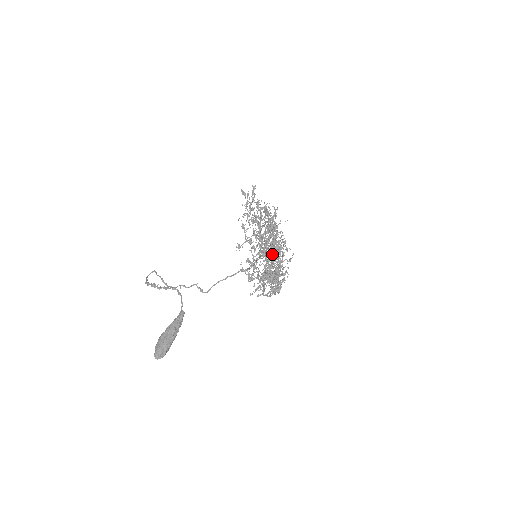
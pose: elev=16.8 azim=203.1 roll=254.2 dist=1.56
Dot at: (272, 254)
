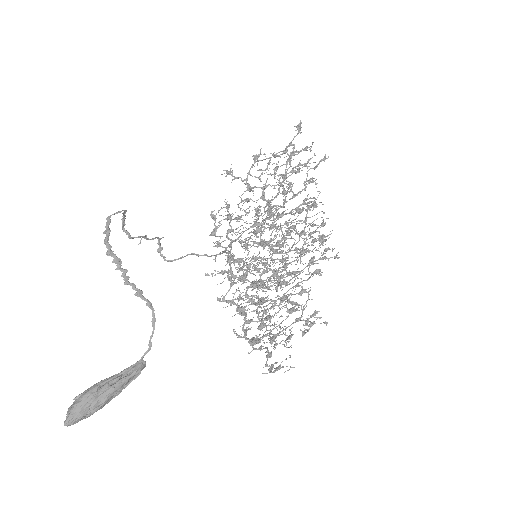
Dot at: occluded
